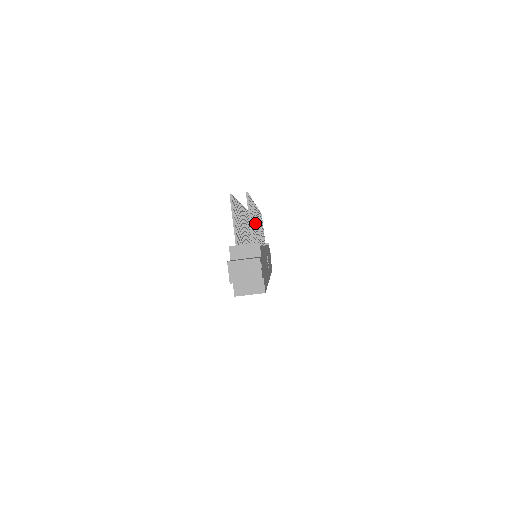
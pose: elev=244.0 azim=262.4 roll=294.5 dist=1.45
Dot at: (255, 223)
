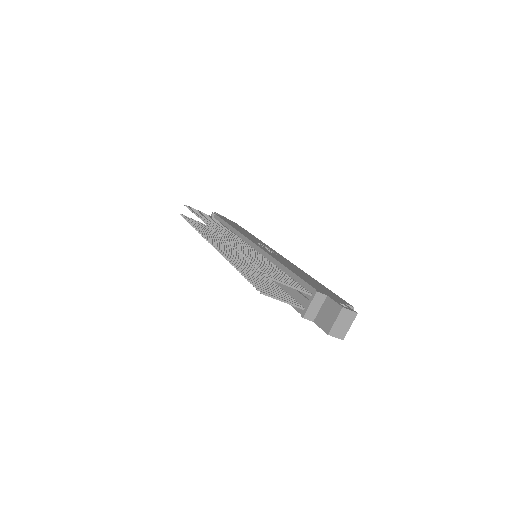
Dot at: occluded
